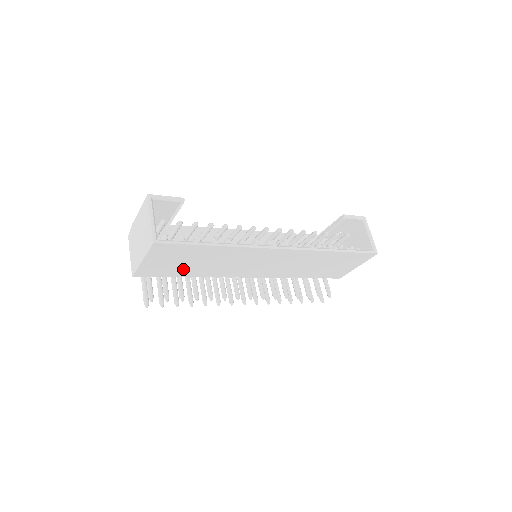
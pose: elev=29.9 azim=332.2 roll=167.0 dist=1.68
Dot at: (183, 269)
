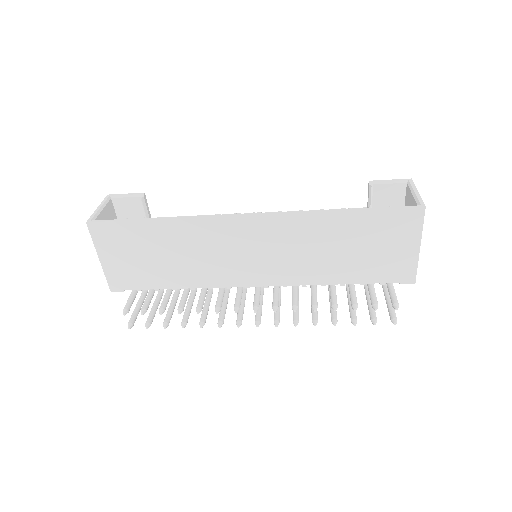
Dot at: (155, 272)
